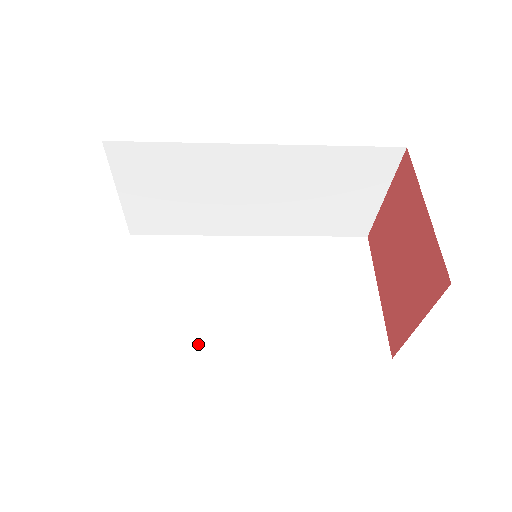
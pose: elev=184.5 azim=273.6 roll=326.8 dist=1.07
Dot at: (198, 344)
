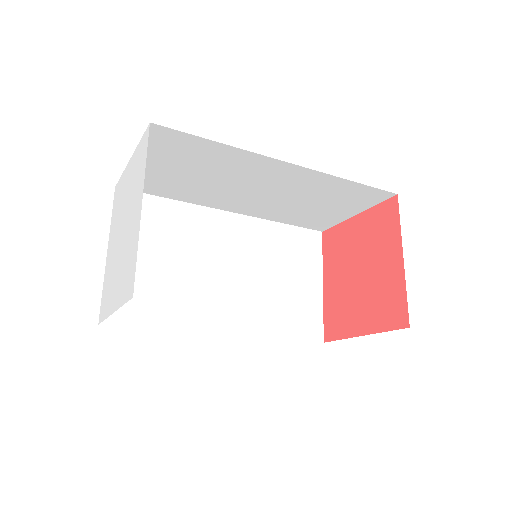
Dot at: (179, 315)
